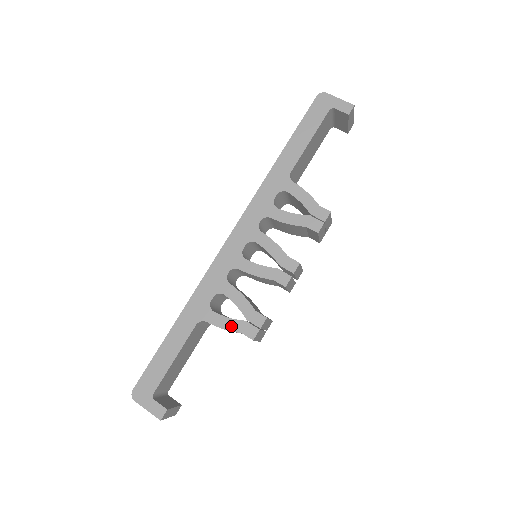
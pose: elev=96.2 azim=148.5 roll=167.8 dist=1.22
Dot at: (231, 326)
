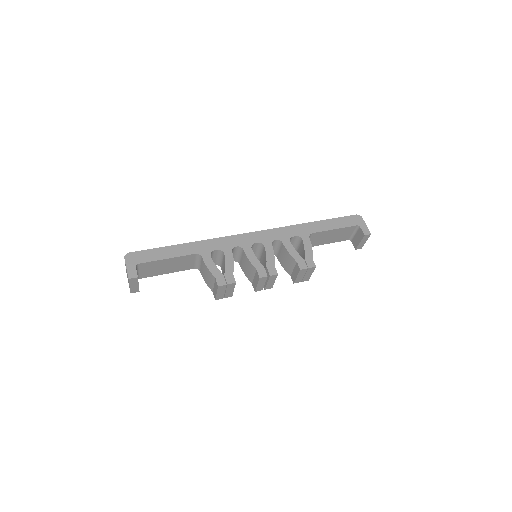
Dot at: (213, 270)
